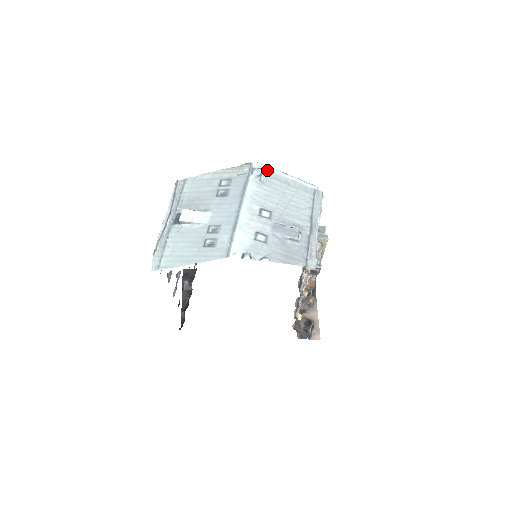
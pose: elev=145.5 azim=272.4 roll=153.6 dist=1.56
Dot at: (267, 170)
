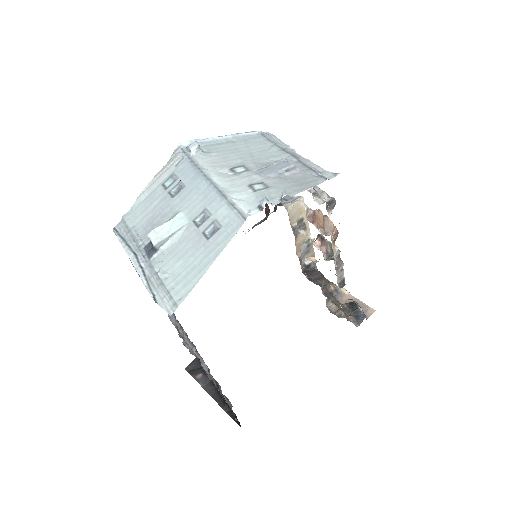
Dot at: (201, 142)
